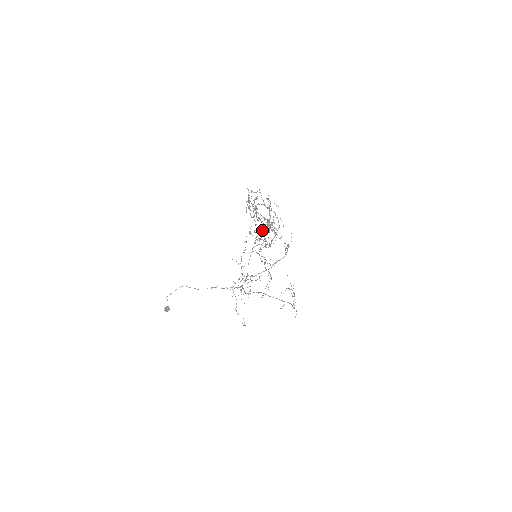
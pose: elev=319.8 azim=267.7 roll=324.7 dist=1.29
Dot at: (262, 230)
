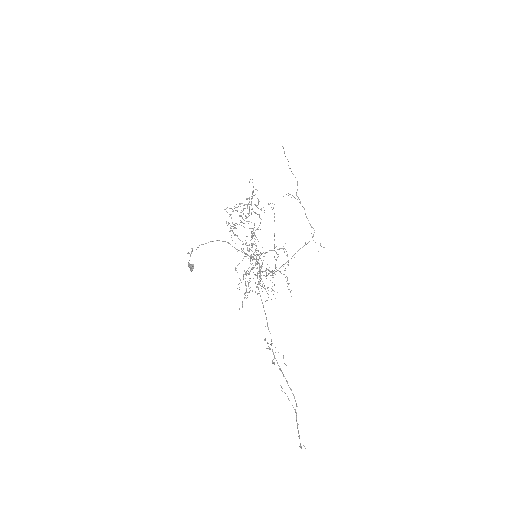
Dot at: (248, 203)
